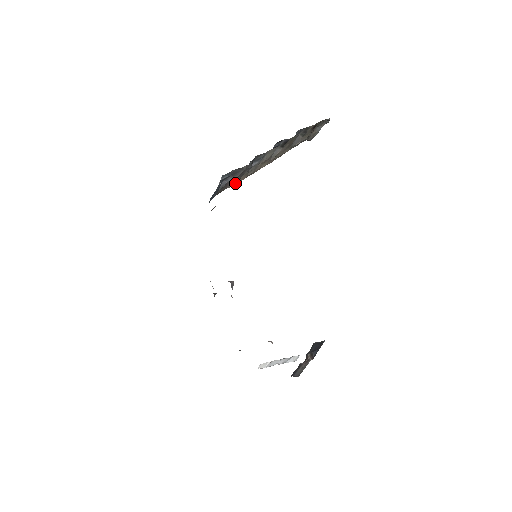
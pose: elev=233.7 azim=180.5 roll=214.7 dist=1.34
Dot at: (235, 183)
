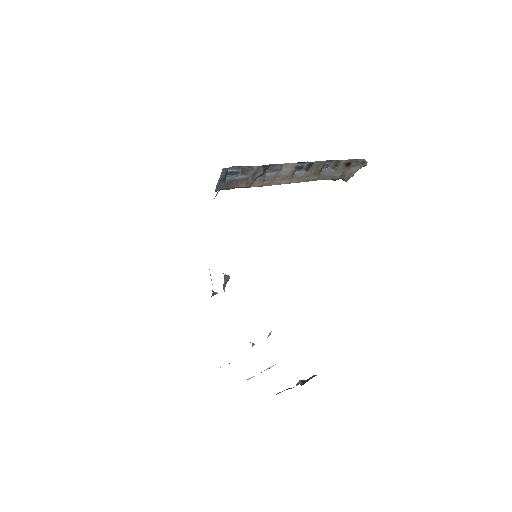
Dot at: (247, 185)
